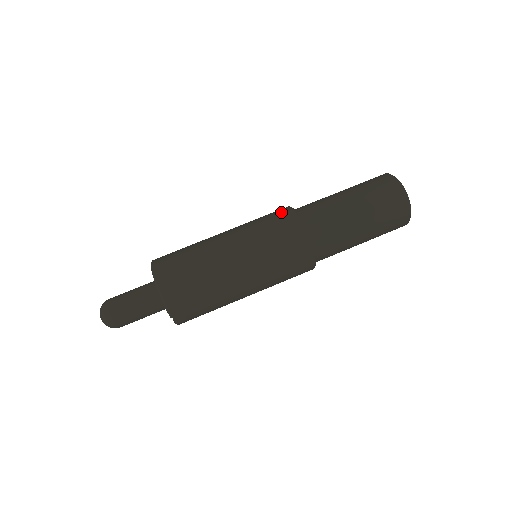
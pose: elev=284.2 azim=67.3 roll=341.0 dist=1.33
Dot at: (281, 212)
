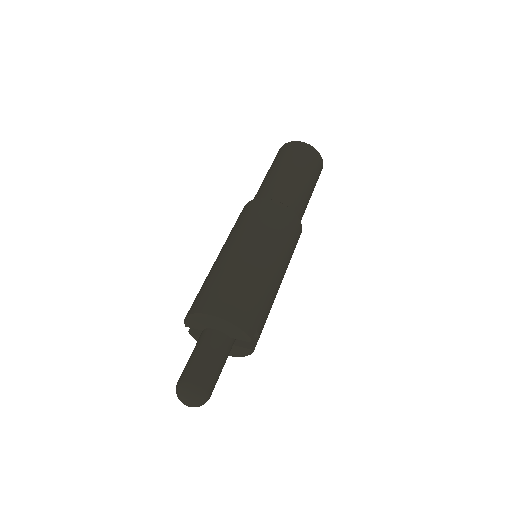
Dot at: (248, 207)
